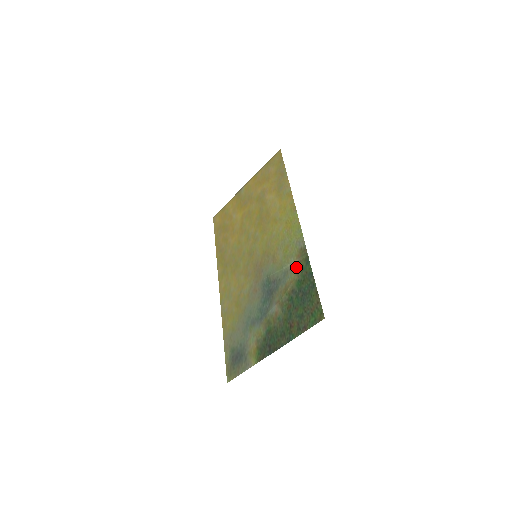
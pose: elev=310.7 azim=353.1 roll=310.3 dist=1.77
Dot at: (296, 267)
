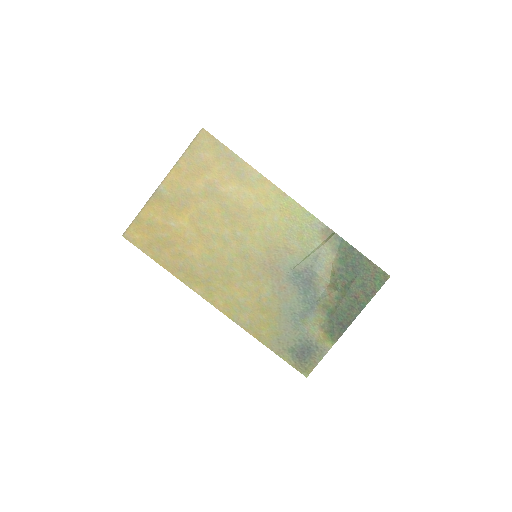
Dot at: (328, 248)
